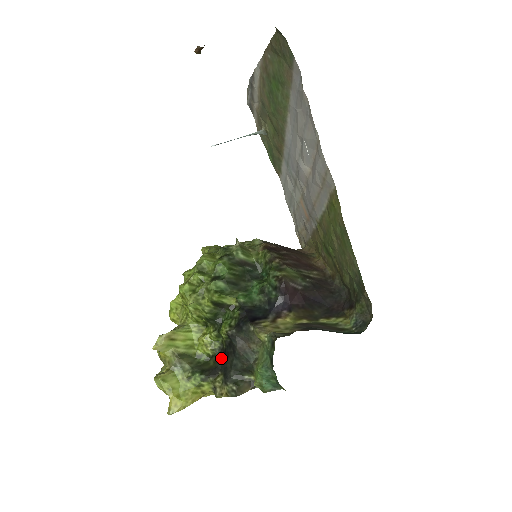
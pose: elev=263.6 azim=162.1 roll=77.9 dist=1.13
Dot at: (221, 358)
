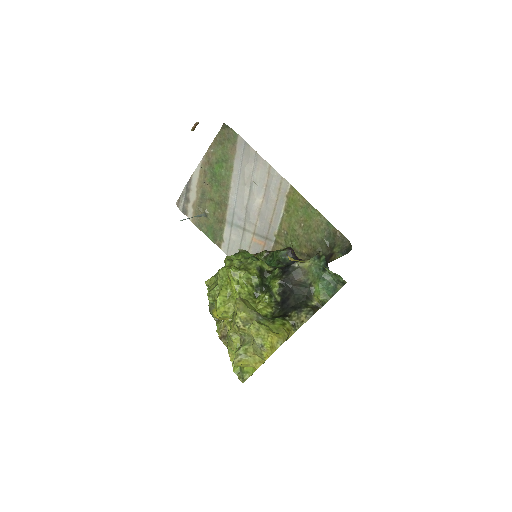
Dot at: (282, 307)
